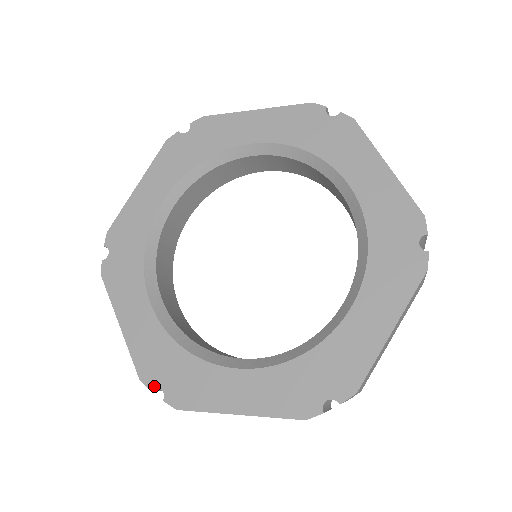
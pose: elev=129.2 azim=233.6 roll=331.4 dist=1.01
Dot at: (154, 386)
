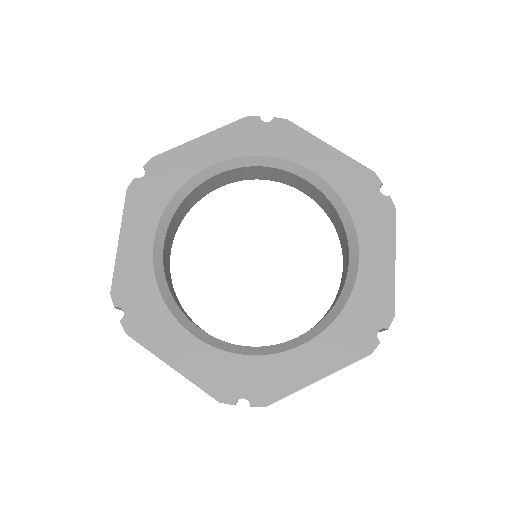
Dot at: (235, 400)
